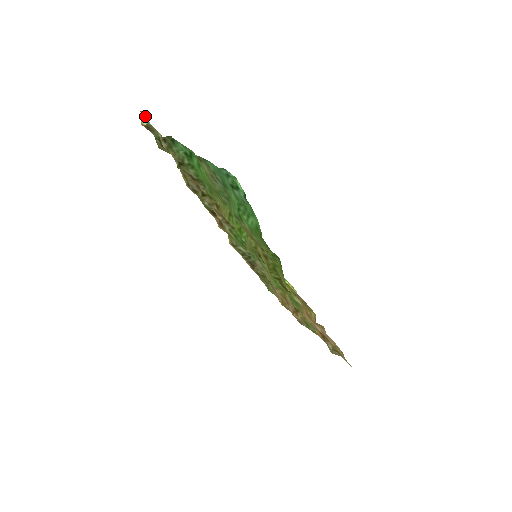
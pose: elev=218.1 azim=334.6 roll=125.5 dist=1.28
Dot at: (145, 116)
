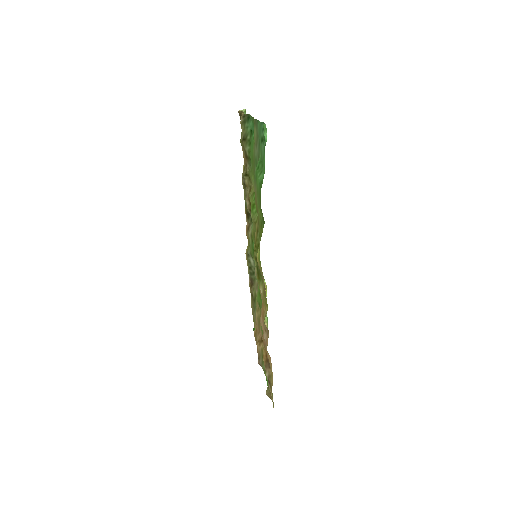
Dot at: (245, 111)
